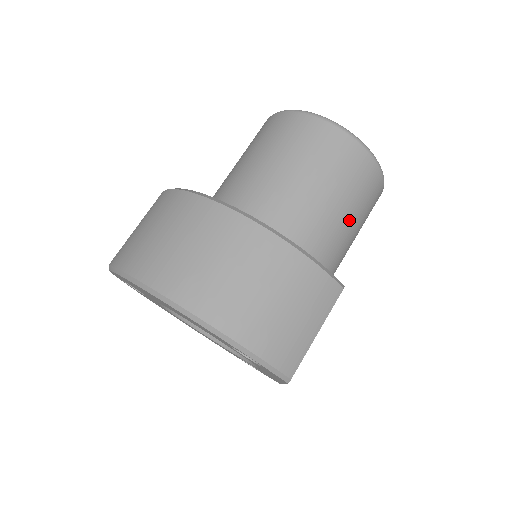
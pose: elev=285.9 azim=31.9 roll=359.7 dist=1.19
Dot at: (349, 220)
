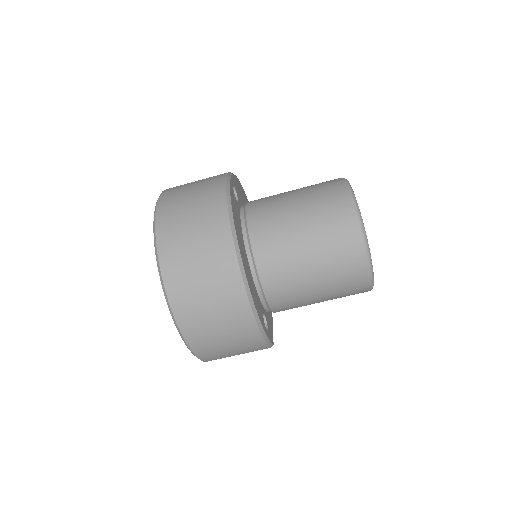
Dot at: occluded
